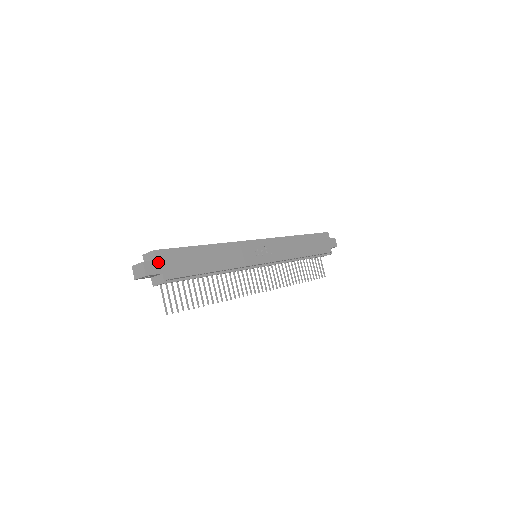
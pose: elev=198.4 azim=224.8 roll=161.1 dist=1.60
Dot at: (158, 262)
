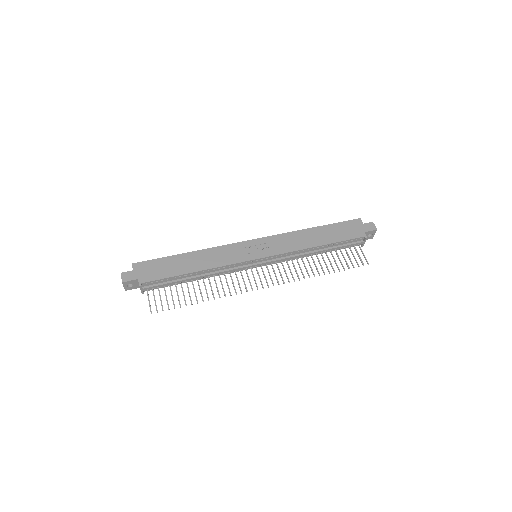
Dot at: (135, 271)
